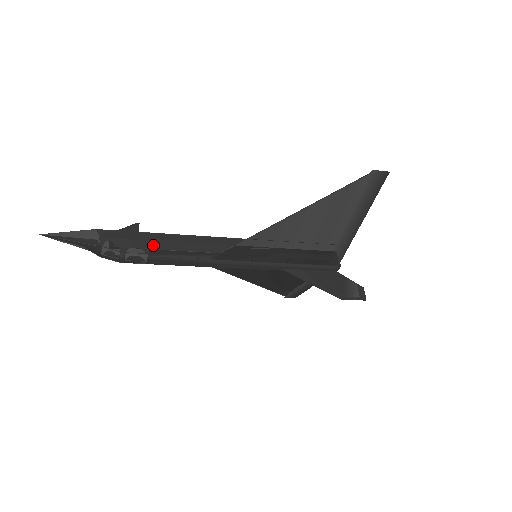
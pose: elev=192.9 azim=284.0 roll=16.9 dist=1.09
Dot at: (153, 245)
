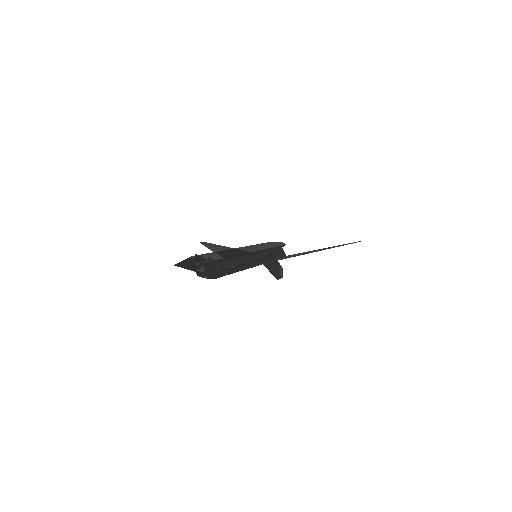
Dot at: (229, 263)
